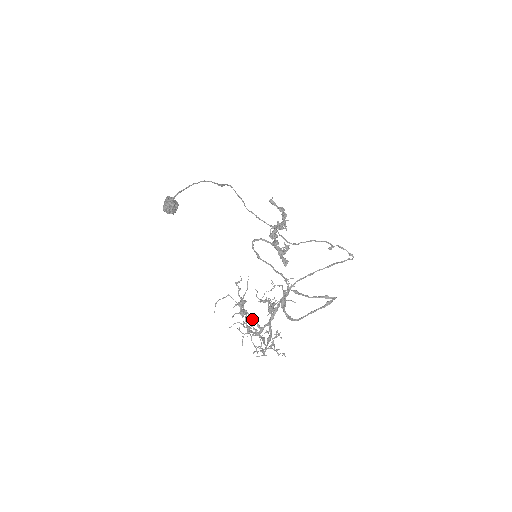
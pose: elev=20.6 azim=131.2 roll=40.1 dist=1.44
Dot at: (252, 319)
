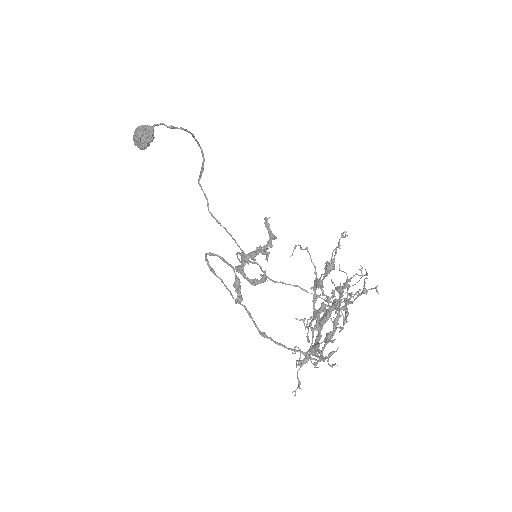
Dot at: occluded
